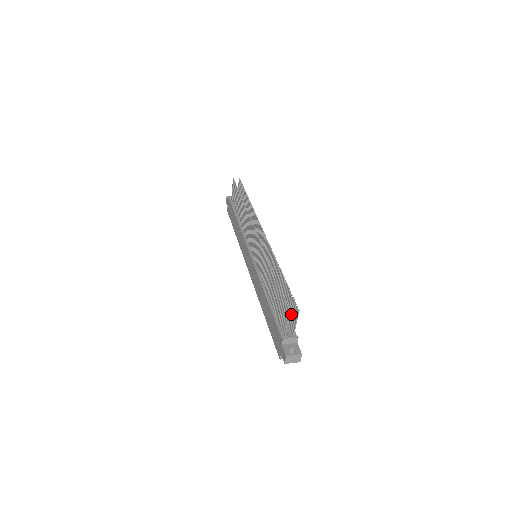
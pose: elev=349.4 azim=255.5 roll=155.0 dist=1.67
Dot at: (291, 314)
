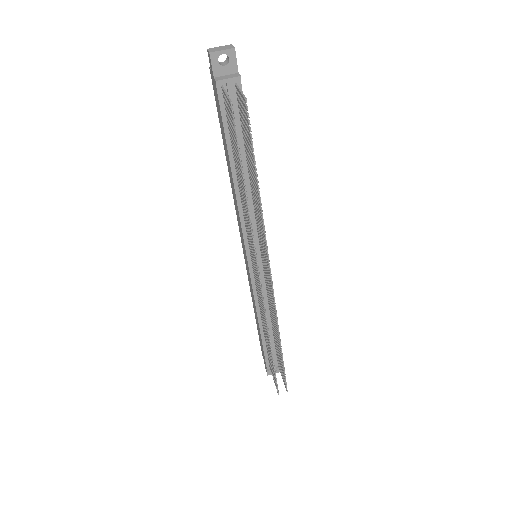
Dot at: occluded
